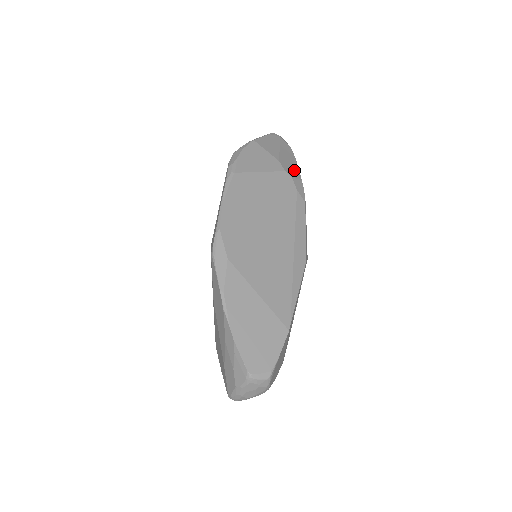
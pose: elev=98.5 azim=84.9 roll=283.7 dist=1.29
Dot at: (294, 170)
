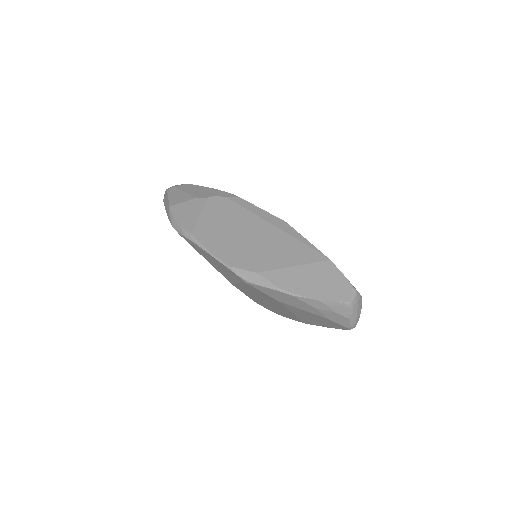
Dot at: (209, 191)
